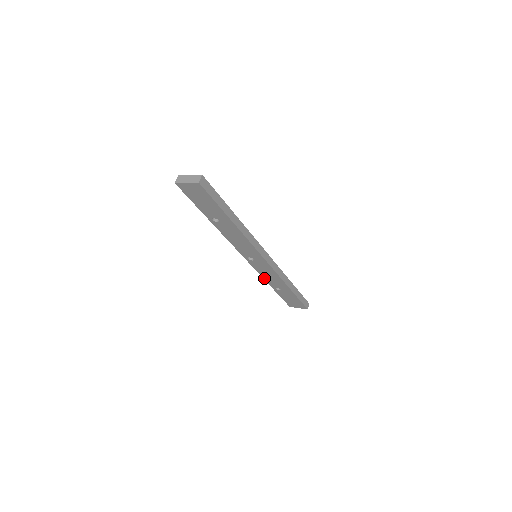
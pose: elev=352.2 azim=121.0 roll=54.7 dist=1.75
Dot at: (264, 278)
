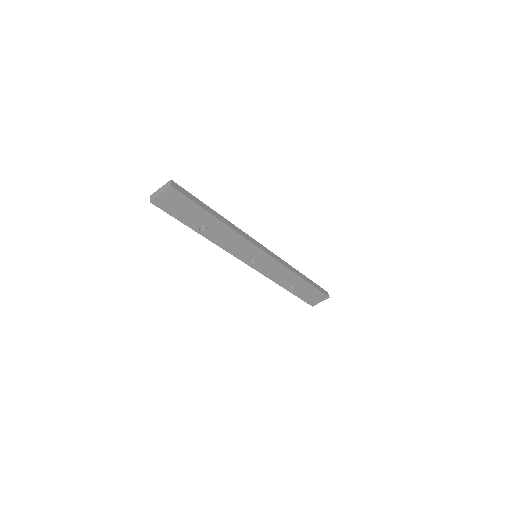
Dot at: (274, 281)
